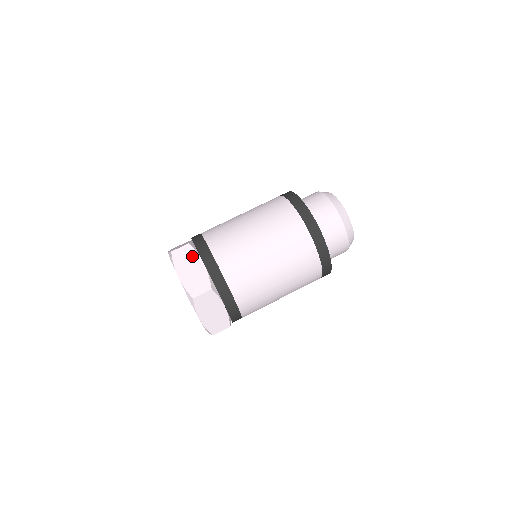
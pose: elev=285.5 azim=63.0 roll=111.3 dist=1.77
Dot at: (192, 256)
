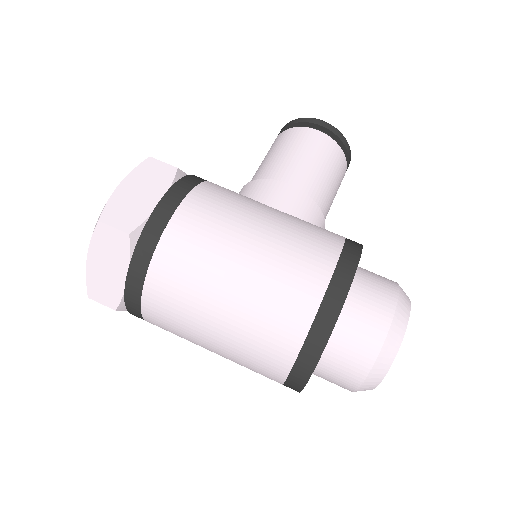
Dot at: (120, 254)
